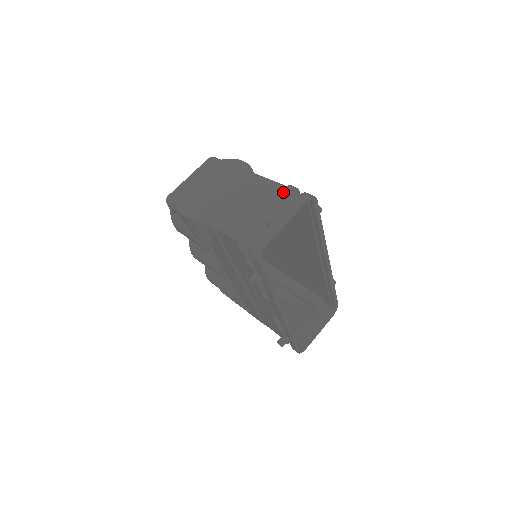
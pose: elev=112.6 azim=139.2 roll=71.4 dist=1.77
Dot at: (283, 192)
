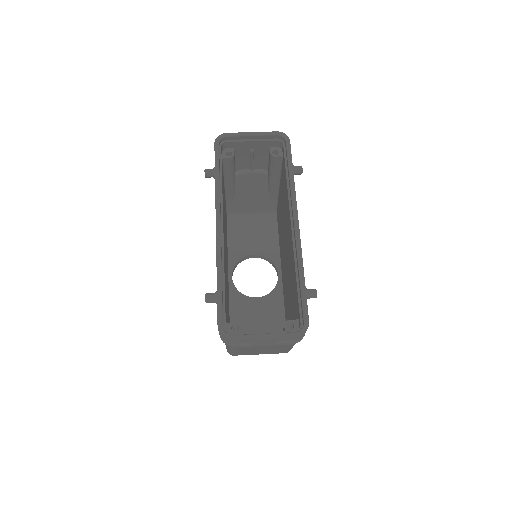
Dot at: occluded
